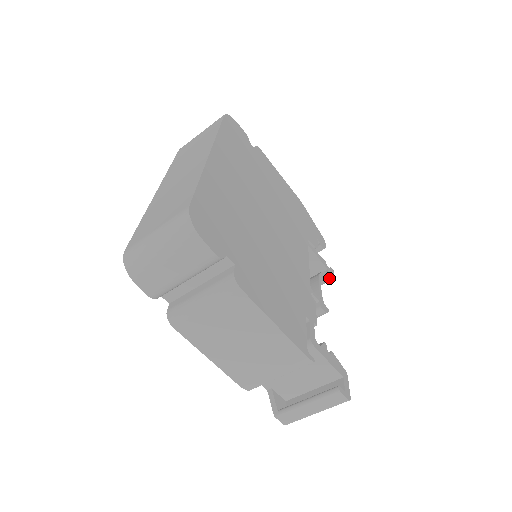
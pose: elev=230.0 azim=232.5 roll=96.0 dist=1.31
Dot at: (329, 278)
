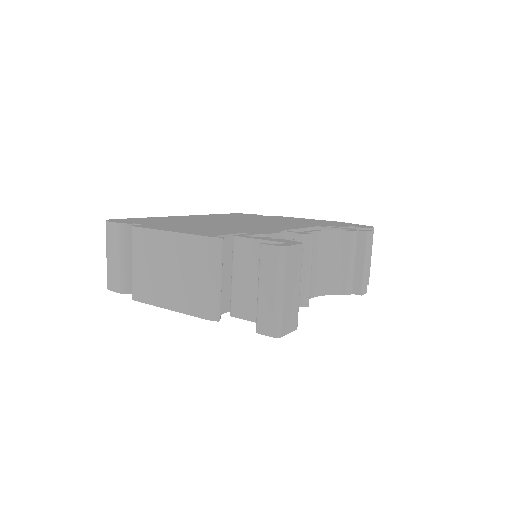
Dot at: (363, 236)
